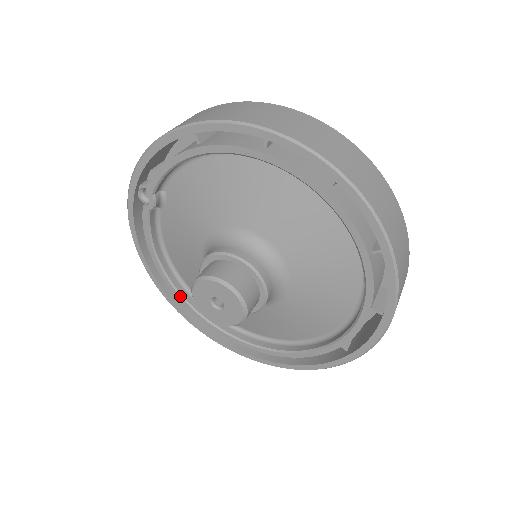
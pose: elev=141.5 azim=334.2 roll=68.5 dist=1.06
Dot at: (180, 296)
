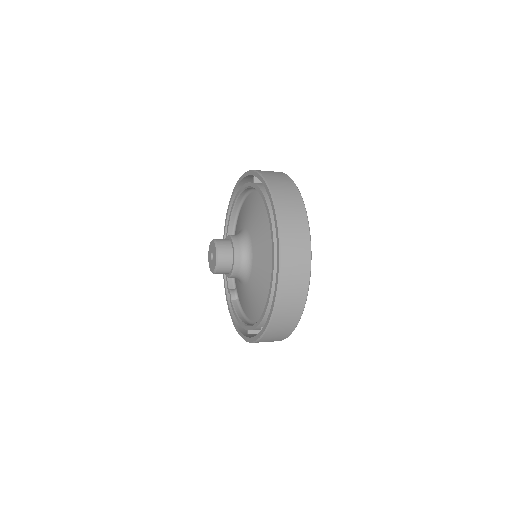
Dot at: (250, 326)
